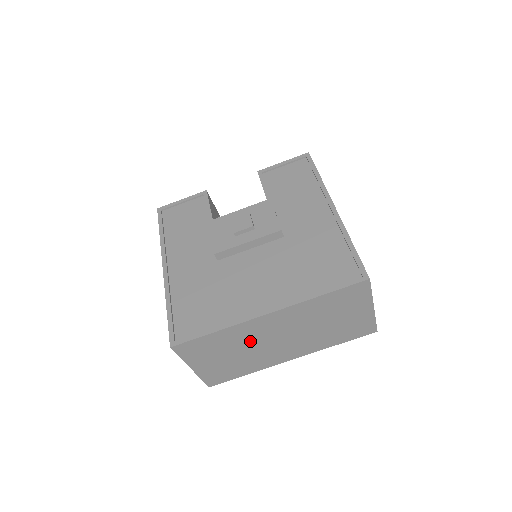
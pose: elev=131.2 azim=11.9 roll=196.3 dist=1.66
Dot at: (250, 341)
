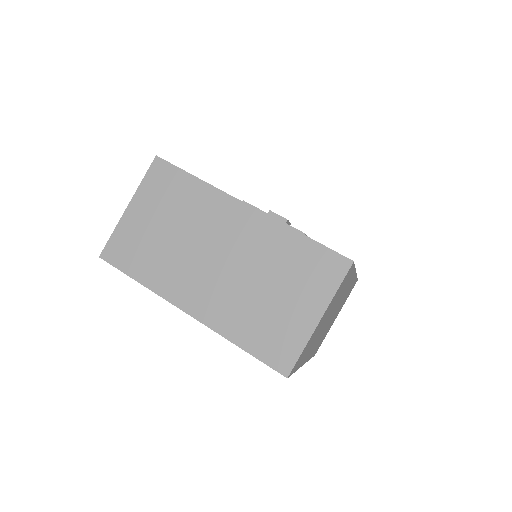
Dot at: (198, 227)
